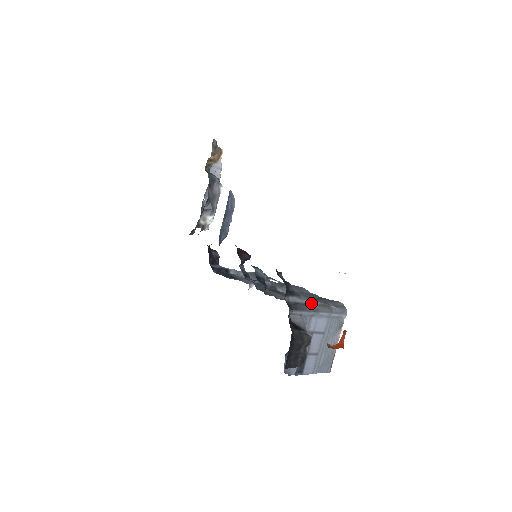
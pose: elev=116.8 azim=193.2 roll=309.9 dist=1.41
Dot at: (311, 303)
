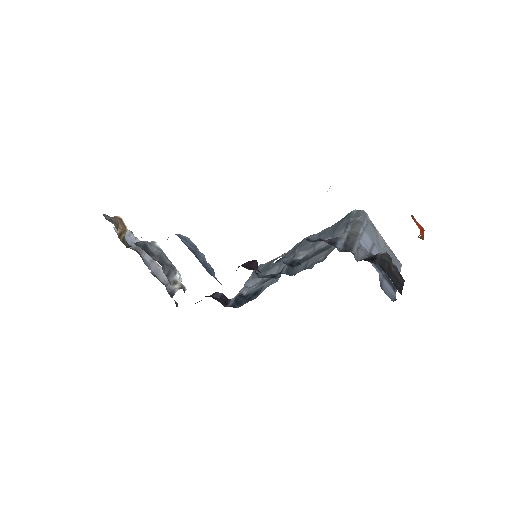
Dot at: (348, 233)
